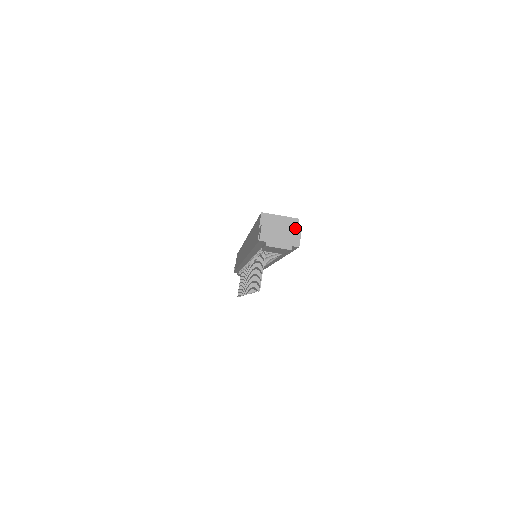
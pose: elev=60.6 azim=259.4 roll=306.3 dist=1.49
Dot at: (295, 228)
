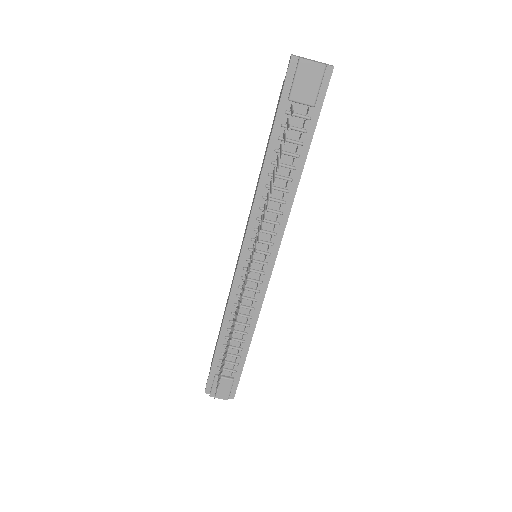
Dot at: occluded
